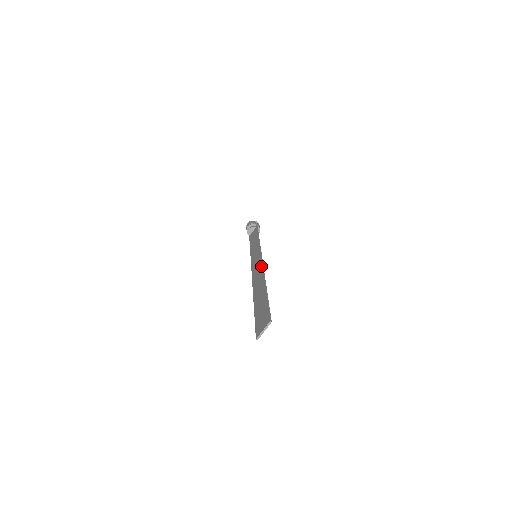
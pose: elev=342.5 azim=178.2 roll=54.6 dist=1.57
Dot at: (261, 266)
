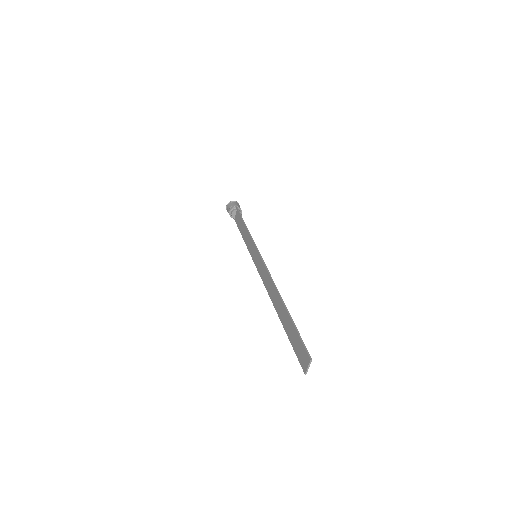
Dot at: (269, 277)
